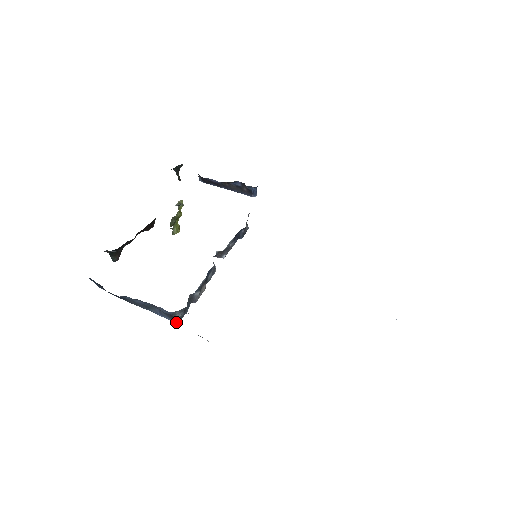
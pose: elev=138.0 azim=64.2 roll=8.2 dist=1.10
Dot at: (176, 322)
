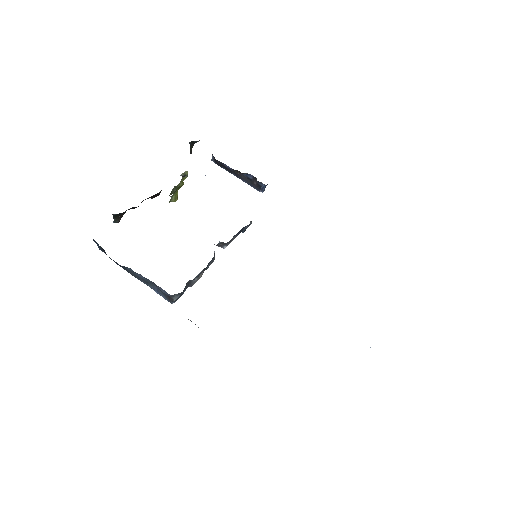
Dot at: (171, 303)
